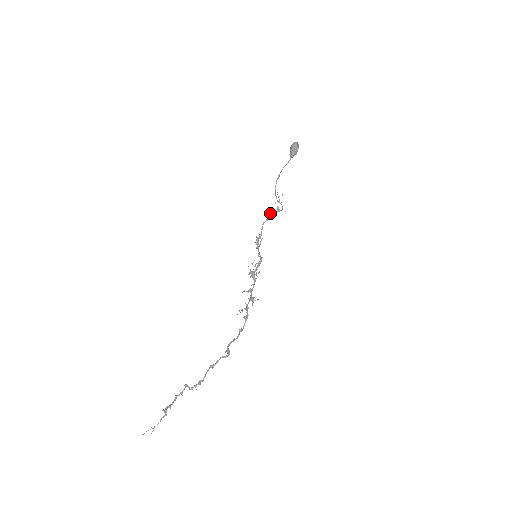
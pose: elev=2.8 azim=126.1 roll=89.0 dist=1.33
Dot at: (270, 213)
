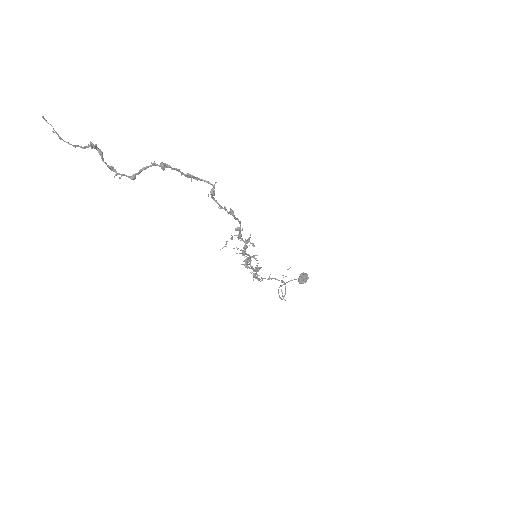
Dot at: (273, 278)
